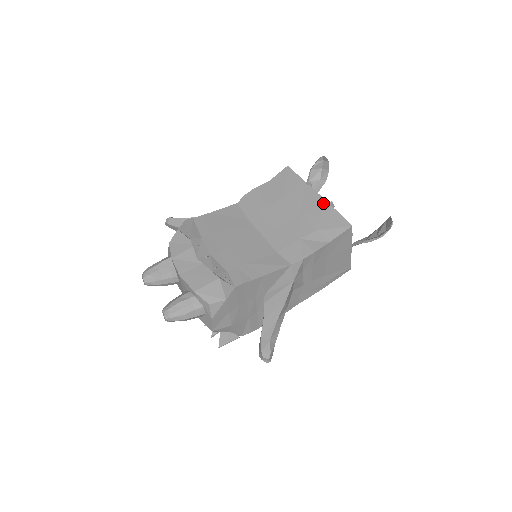
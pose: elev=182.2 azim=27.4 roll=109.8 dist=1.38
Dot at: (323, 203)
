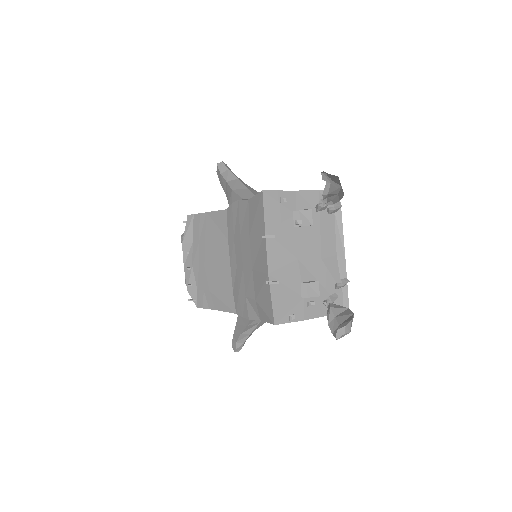
Dot at: (265, 276)
